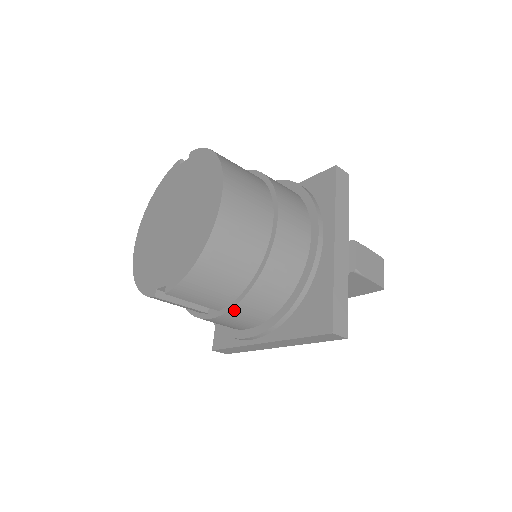
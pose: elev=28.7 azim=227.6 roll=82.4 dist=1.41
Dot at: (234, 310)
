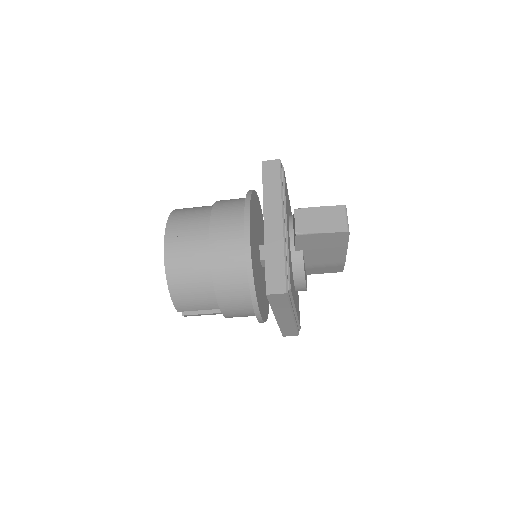
Dot at: (221, 305)
